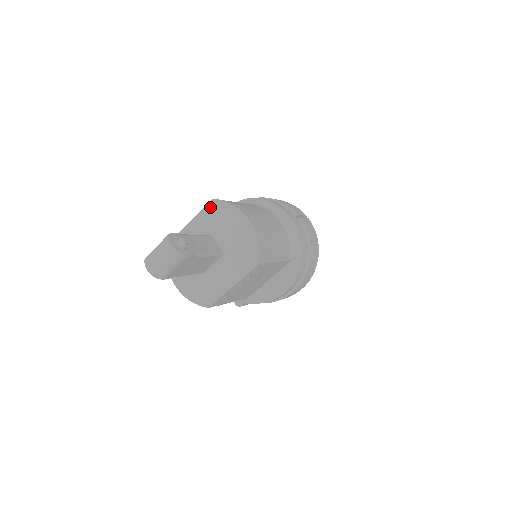
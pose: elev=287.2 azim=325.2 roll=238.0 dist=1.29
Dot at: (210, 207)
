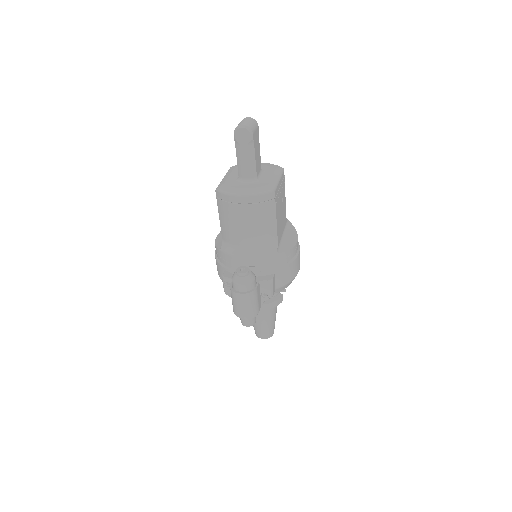
Dot at: (233, 167)
